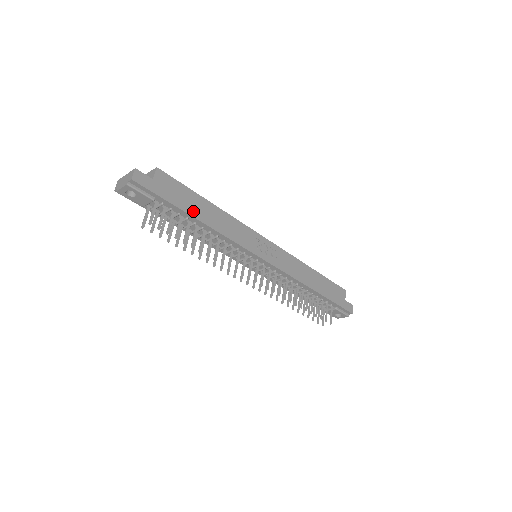
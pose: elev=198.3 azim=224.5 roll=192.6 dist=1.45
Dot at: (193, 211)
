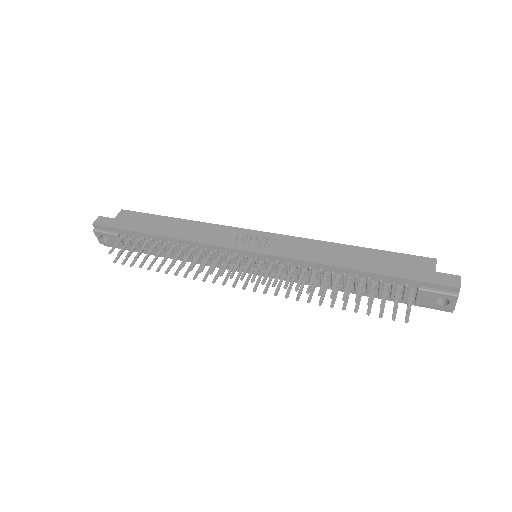
Dot at: (153, 230)
